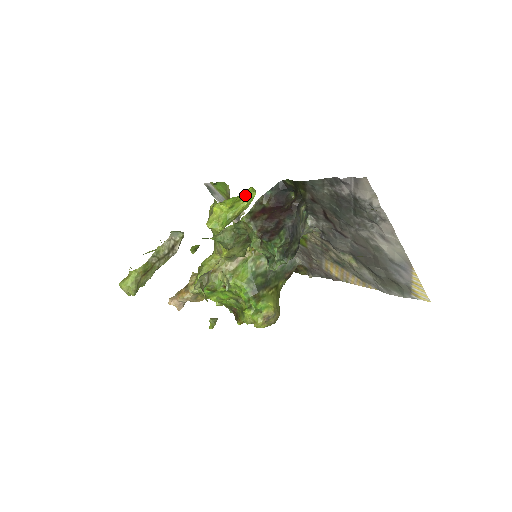
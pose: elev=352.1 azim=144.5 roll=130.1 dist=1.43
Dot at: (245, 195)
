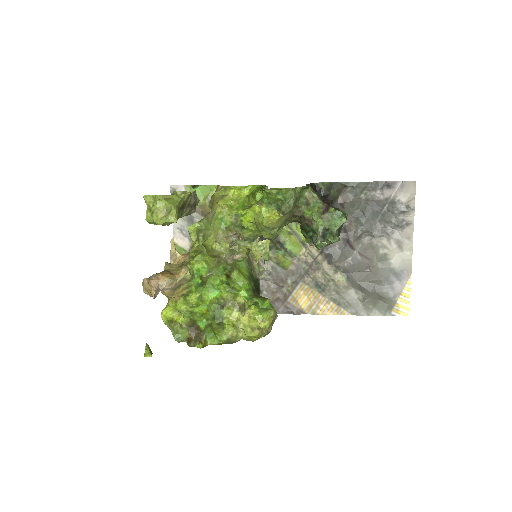
Dot at: (253, 195)
